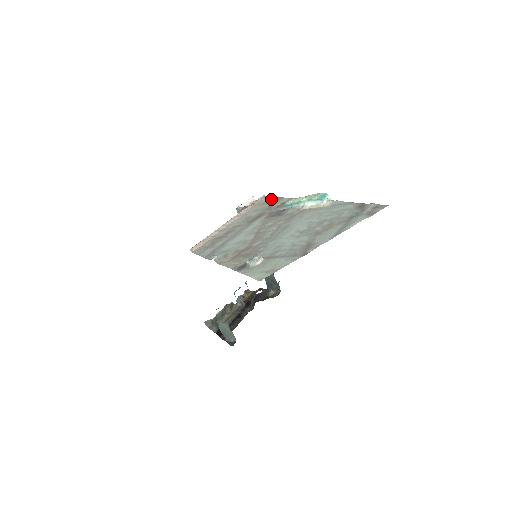
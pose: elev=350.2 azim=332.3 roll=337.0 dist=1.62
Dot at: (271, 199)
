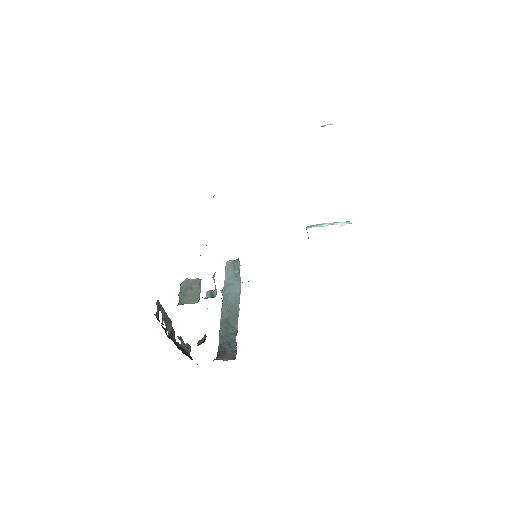
Dot at: occluded
